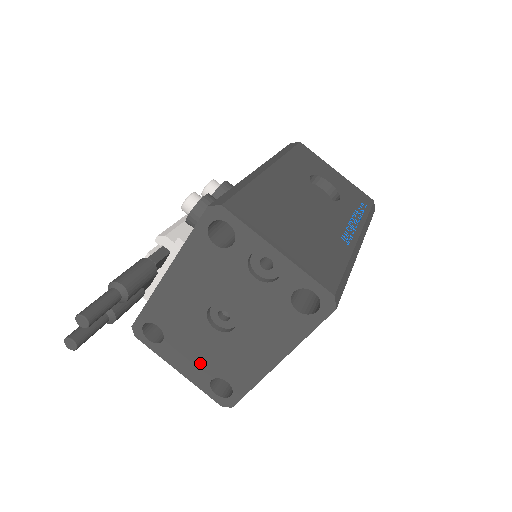
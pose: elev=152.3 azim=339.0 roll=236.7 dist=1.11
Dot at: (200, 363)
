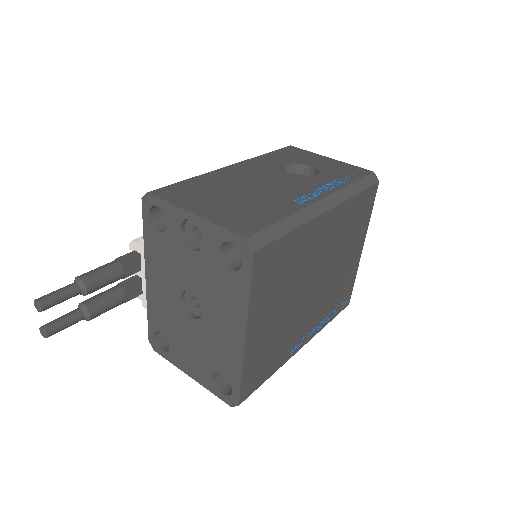
Dot at: (199, 361)
